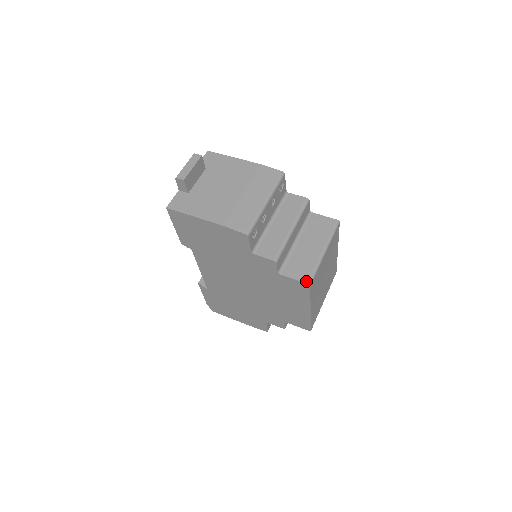
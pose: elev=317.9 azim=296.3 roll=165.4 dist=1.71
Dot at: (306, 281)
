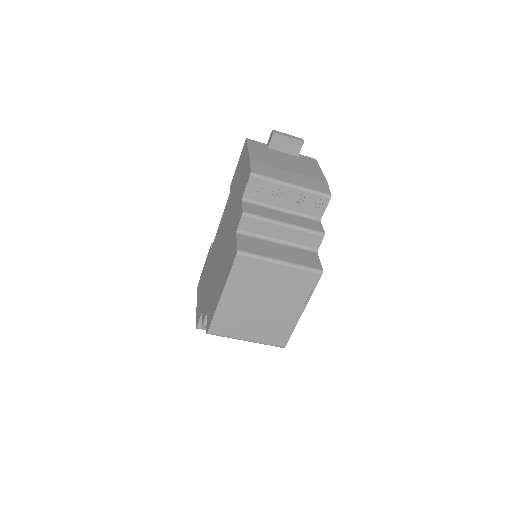
Dot at: (240, 249)
